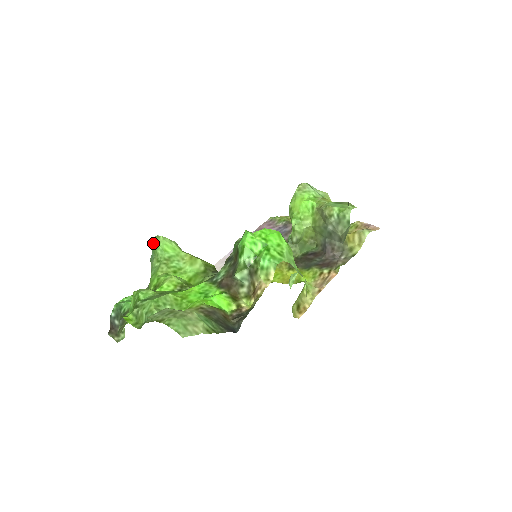
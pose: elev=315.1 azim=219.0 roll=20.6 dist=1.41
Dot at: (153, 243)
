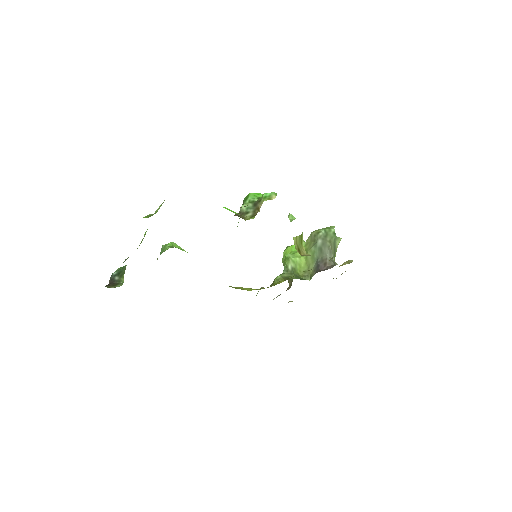
Dot at: (163, 246)
